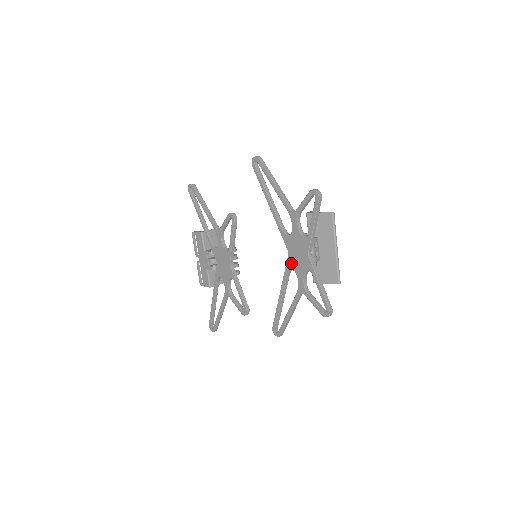
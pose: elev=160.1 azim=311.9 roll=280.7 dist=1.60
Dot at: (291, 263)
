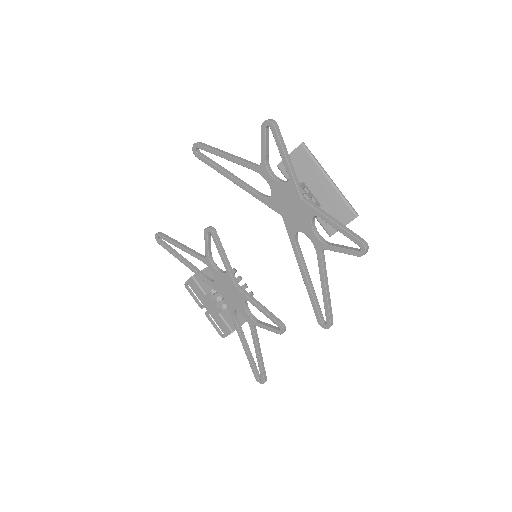
Dot at: (291, 225)
